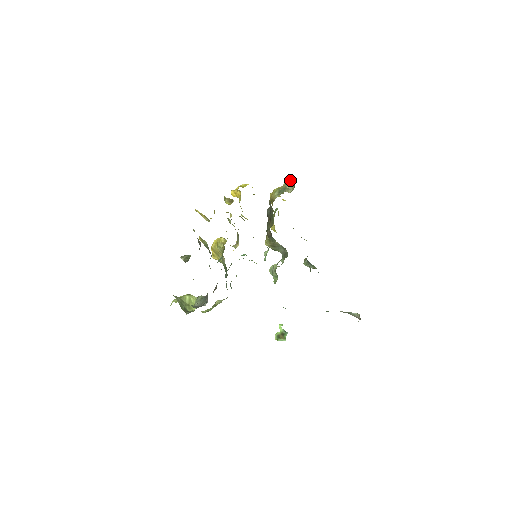
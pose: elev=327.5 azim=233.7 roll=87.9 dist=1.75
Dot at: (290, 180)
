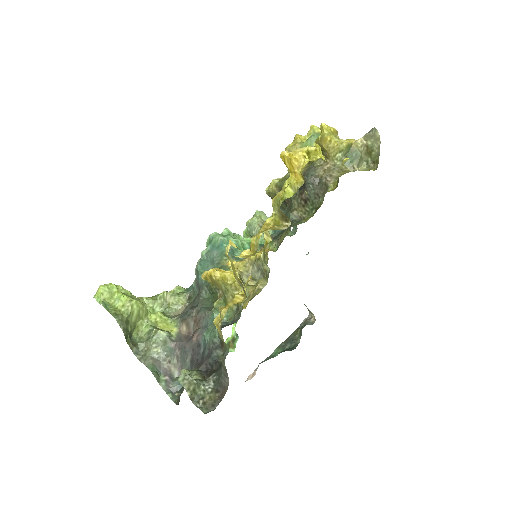
Dot at: (375, 144)
